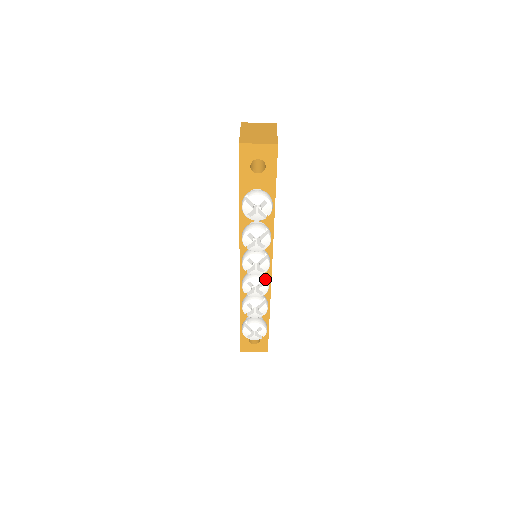
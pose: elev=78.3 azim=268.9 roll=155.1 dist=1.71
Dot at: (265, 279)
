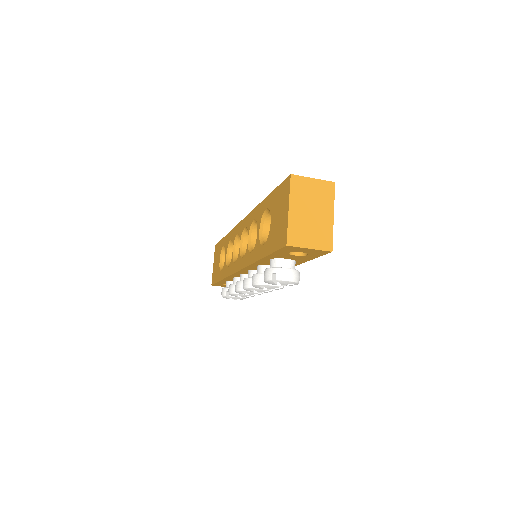
Dot at: occluded
